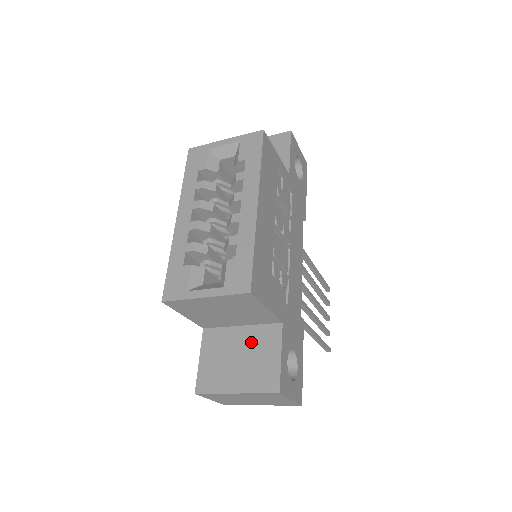
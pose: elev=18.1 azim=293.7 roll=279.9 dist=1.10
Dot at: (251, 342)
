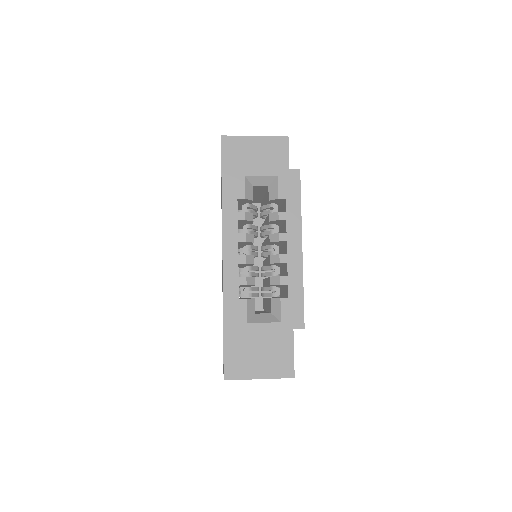
Dot at: (268, 339)
